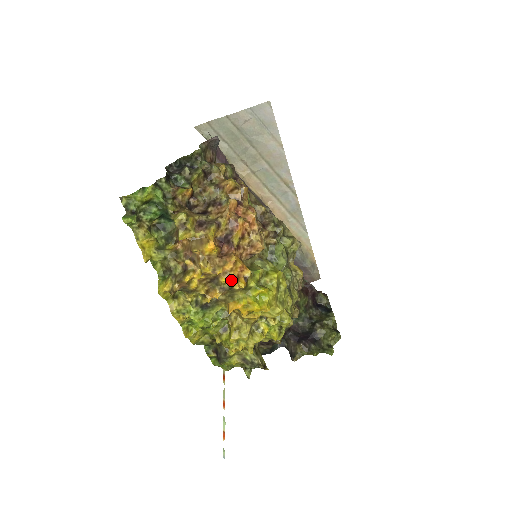
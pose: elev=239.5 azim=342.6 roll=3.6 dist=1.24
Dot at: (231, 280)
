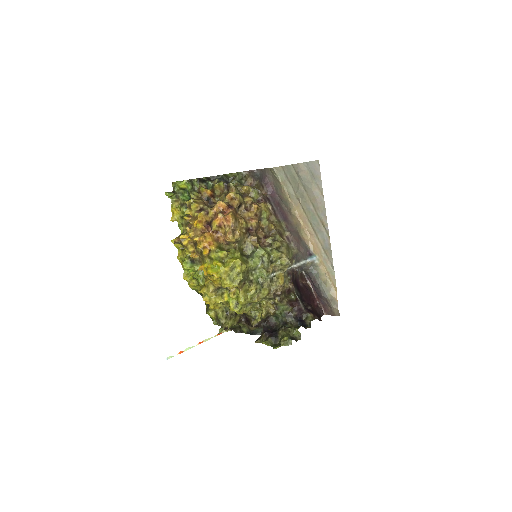
Dot at: (199, 246)
